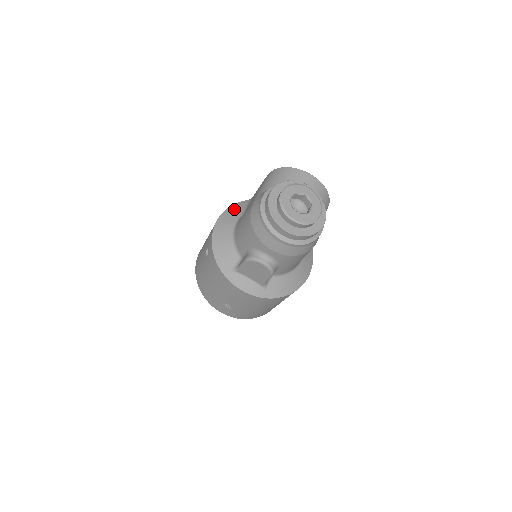
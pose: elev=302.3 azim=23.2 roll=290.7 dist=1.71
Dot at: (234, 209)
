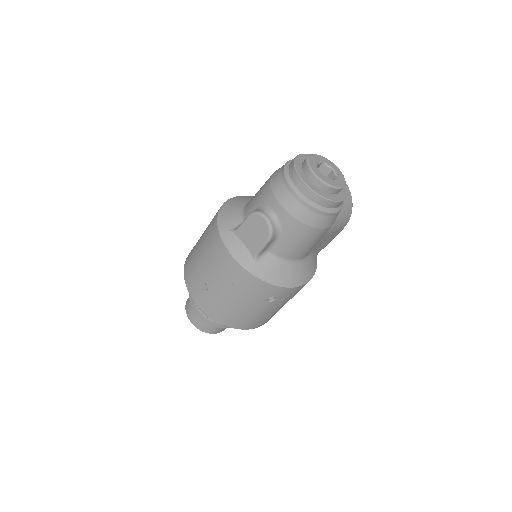
Dot at: occluded
